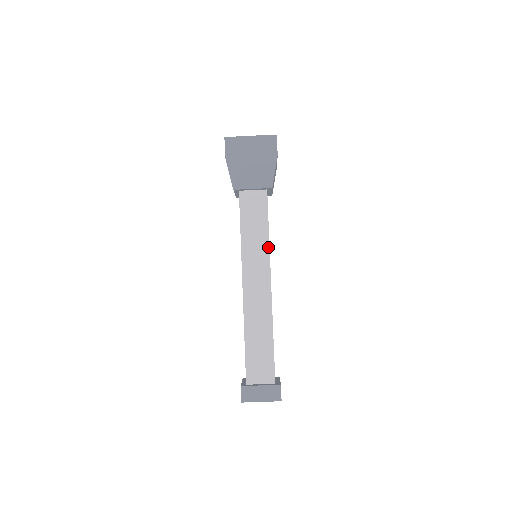
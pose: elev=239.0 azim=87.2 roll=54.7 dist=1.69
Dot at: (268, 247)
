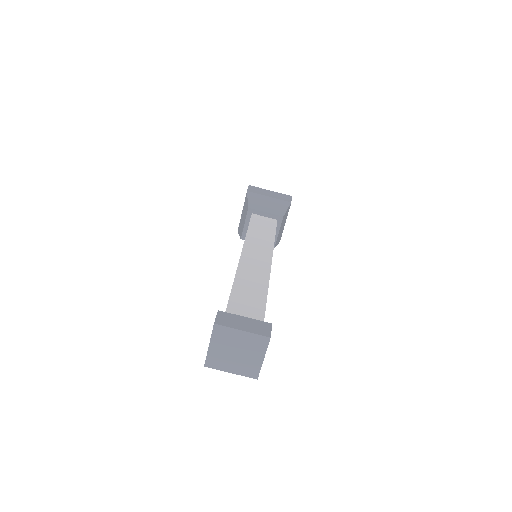
Dot at: (273, 243)
